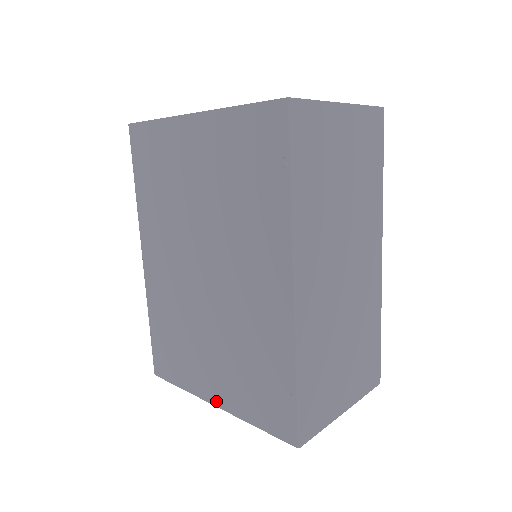
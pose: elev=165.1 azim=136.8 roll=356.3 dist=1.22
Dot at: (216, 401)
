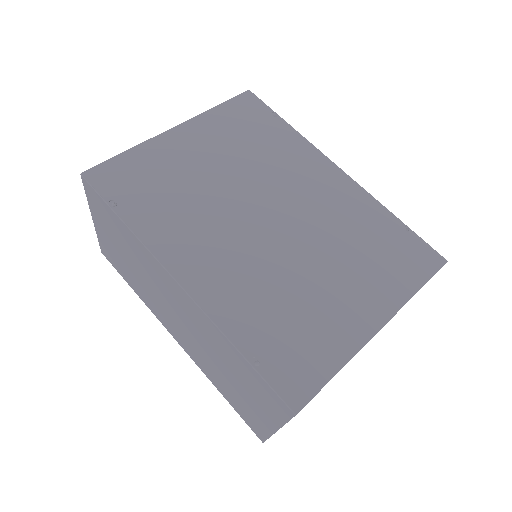
Dot at: (378, 320)
